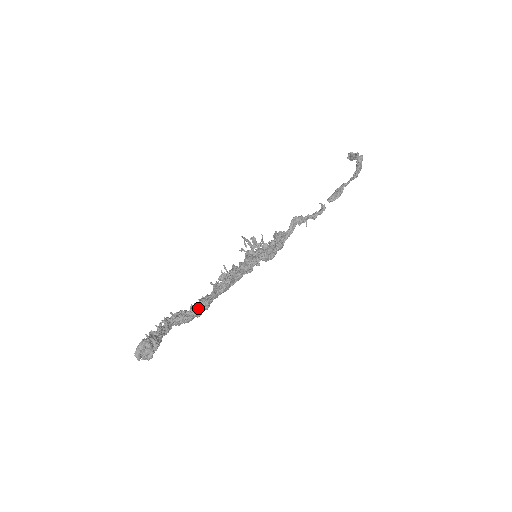
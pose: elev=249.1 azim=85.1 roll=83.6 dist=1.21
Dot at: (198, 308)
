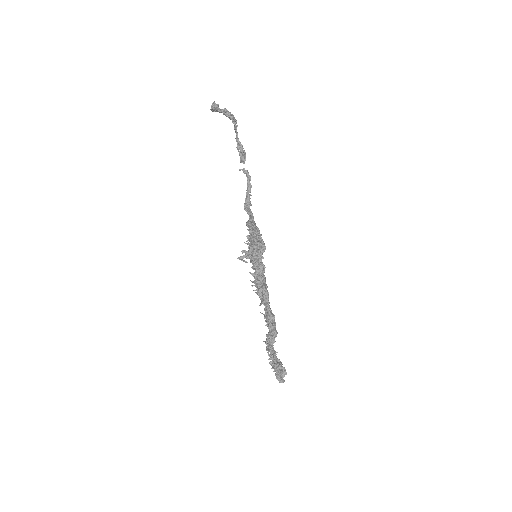
Dot at: (271, 323)
